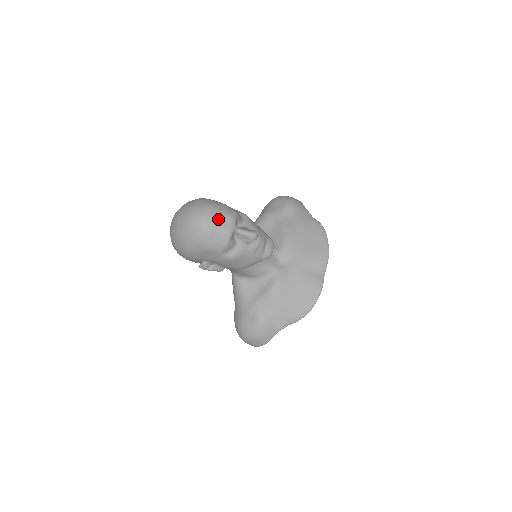
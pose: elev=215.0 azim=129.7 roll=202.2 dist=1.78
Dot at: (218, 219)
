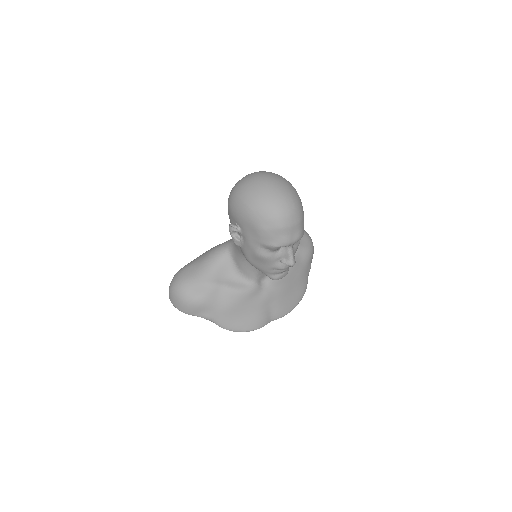
Dot at: (294, 227)
